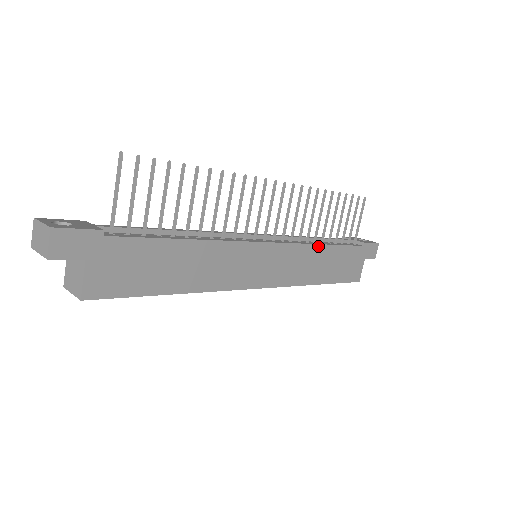
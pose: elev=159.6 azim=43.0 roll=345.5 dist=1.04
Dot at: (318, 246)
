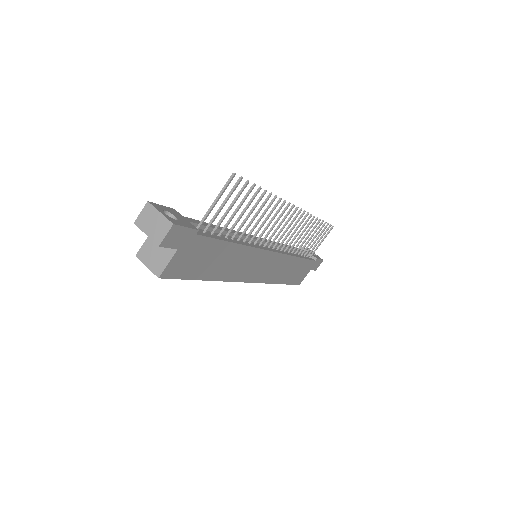
Dot at: (294, 257)
